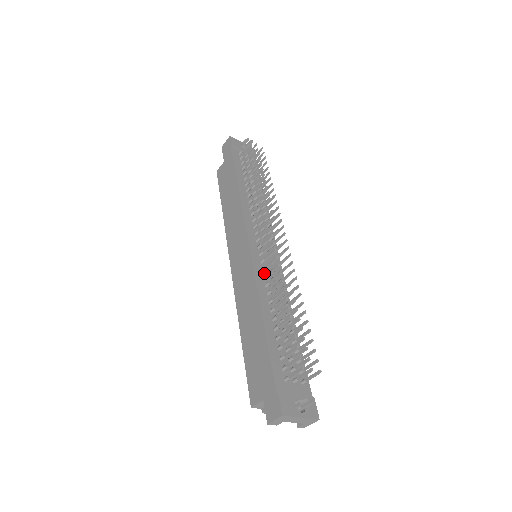
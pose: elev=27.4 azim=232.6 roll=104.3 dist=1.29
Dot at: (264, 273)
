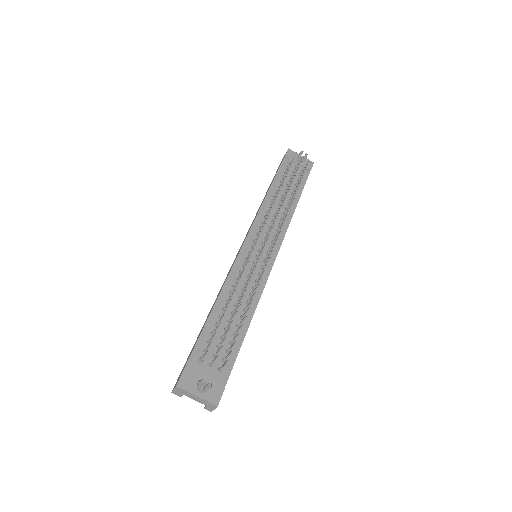
Dot at: occluded
